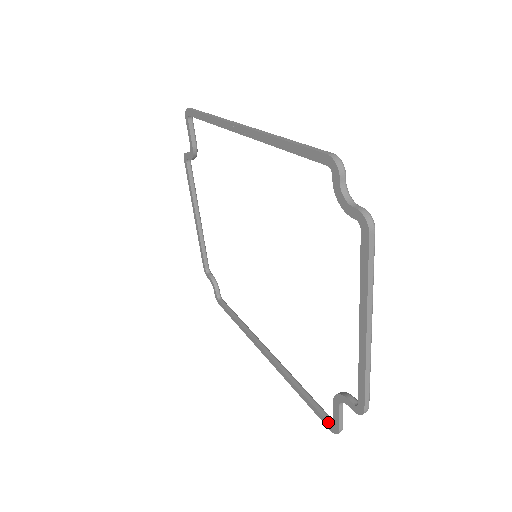
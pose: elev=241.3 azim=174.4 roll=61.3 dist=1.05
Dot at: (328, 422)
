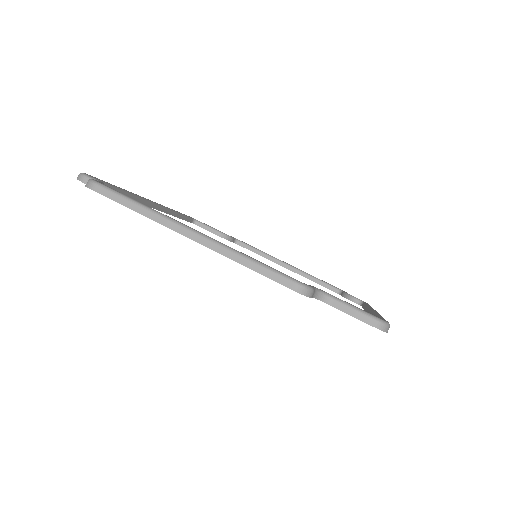
Dot at: occluded
